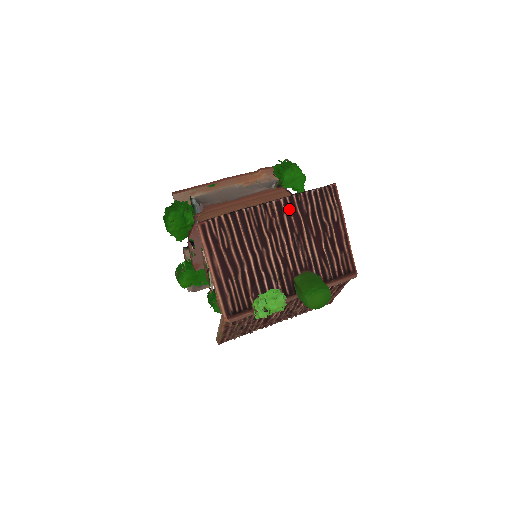
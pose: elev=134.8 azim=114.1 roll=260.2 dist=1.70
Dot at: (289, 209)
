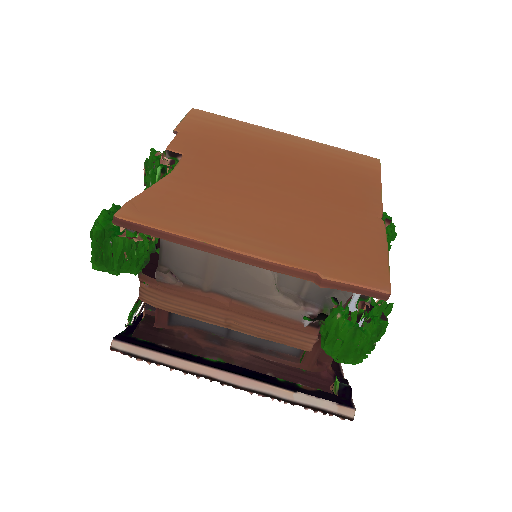
Dot at: occluded
